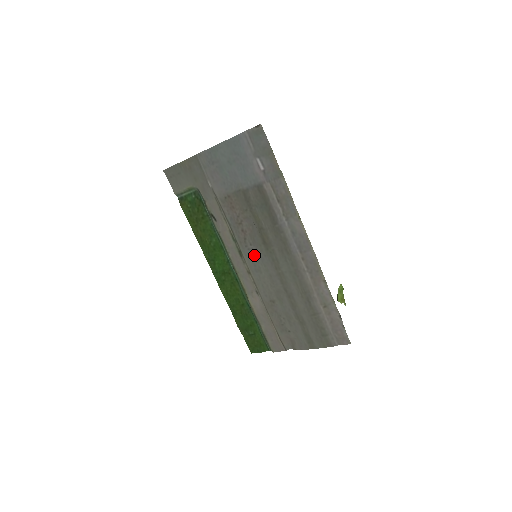
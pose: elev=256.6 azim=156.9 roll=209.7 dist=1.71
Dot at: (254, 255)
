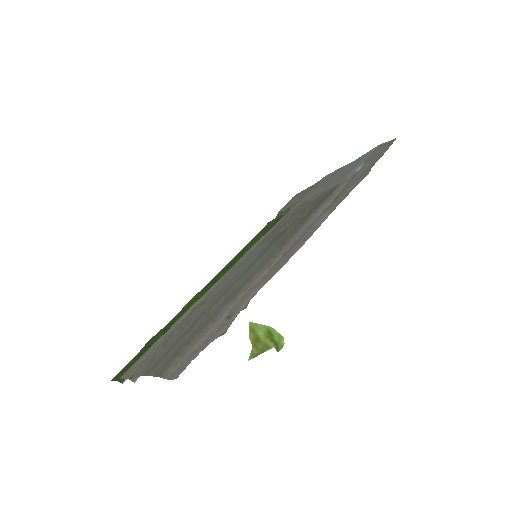
Dot at: (256, 251)
